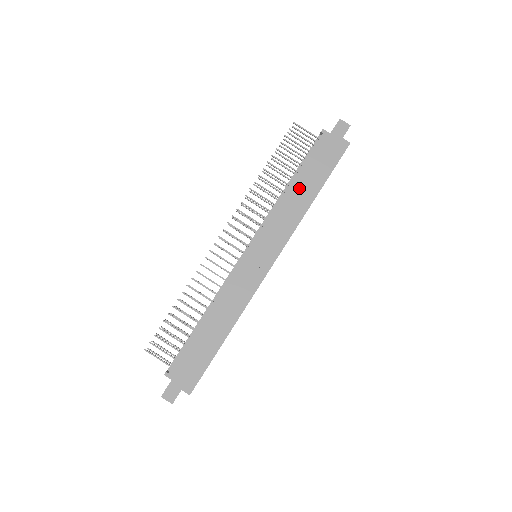
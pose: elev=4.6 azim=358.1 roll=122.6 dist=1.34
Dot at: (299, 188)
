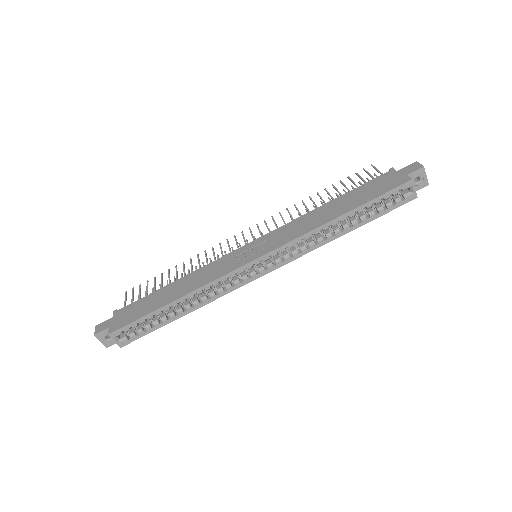
Dot at: (332, 207)
